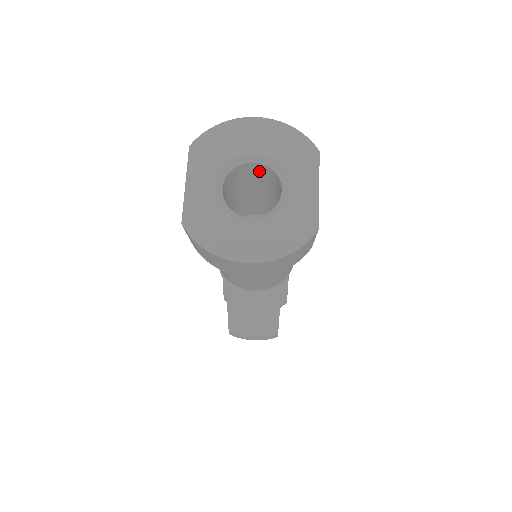
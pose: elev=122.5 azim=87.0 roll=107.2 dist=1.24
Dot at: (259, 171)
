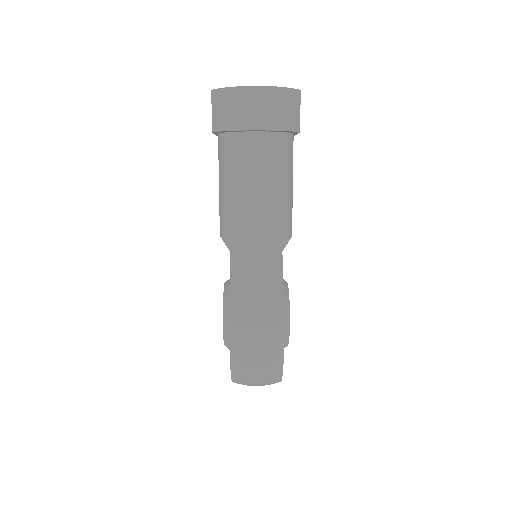
Dot at: occluded
